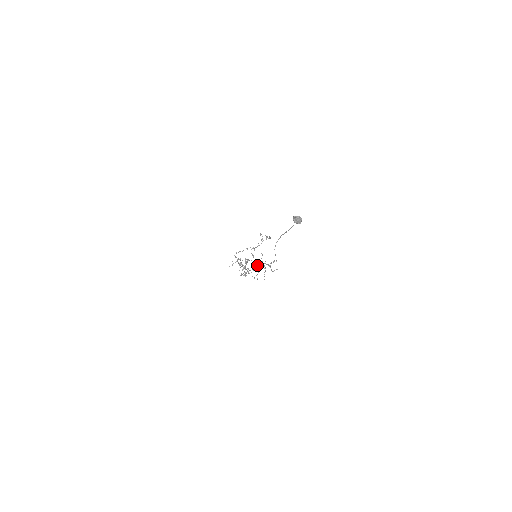
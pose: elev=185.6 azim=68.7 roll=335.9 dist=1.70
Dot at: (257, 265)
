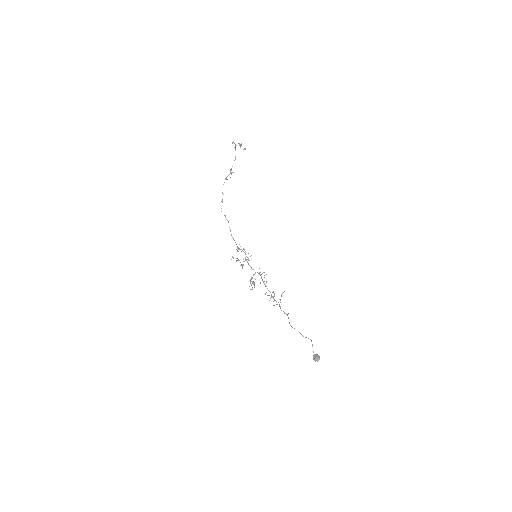
Dot at: (265, 286)
